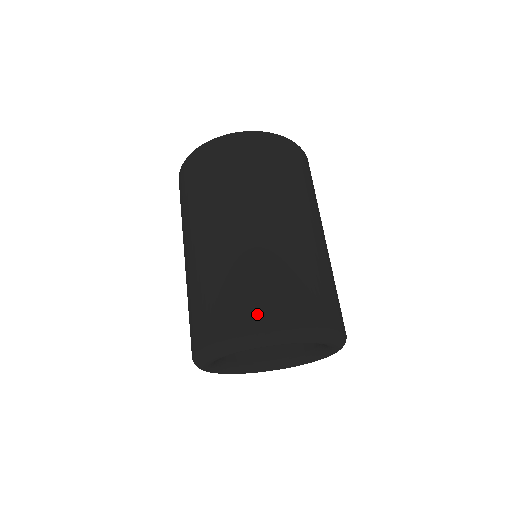
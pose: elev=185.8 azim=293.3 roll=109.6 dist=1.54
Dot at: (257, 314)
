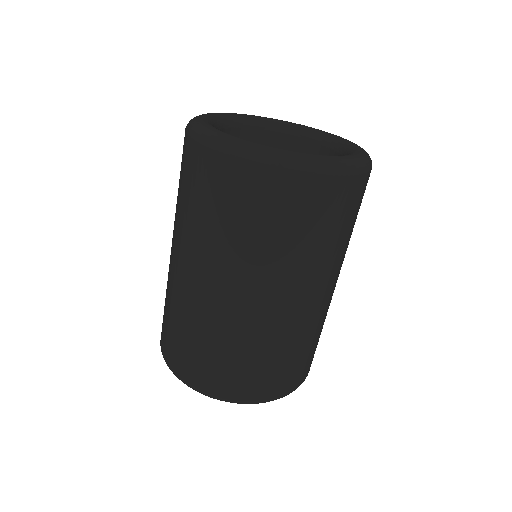
Dot at: (216, 382)
